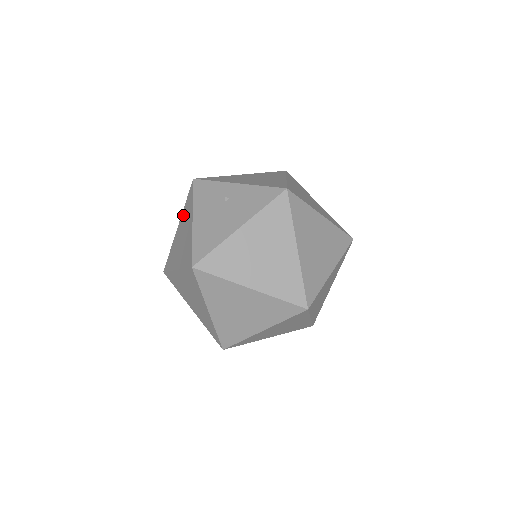
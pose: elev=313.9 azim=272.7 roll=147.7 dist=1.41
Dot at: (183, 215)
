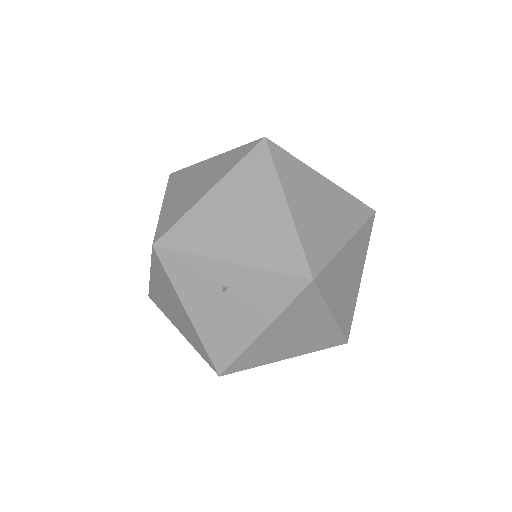
Dot at: (156, 276)
